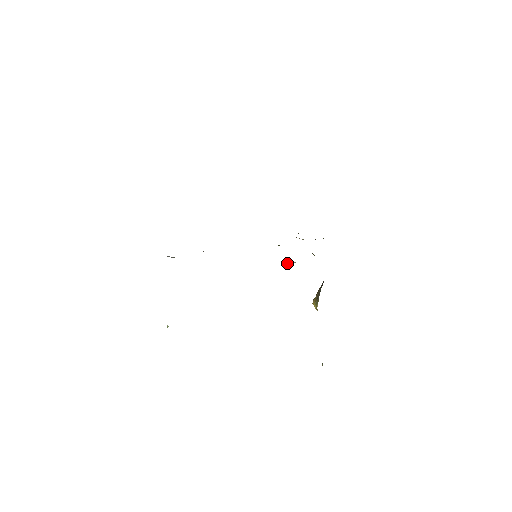
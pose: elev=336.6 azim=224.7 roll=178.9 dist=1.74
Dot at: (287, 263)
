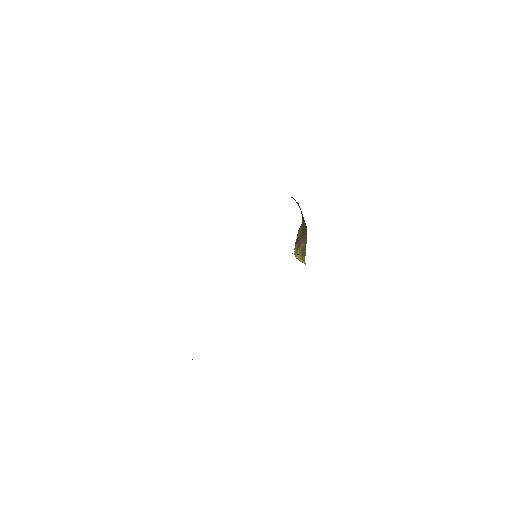
Dot at: (297, 254)
